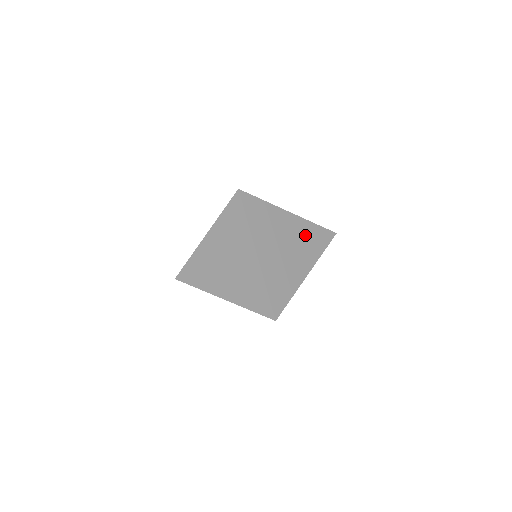
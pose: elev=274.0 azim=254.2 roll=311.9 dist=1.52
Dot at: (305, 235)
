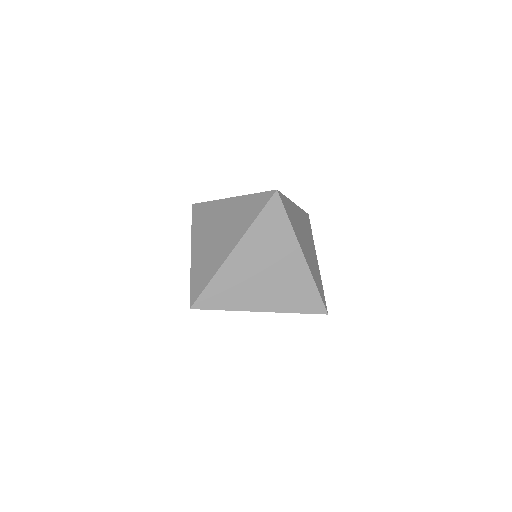
Dot at: occluded
